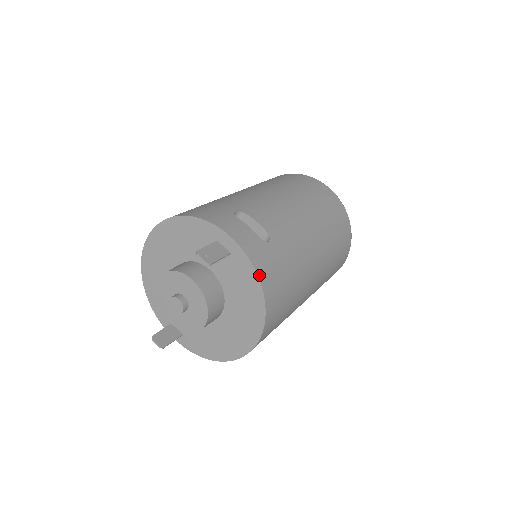
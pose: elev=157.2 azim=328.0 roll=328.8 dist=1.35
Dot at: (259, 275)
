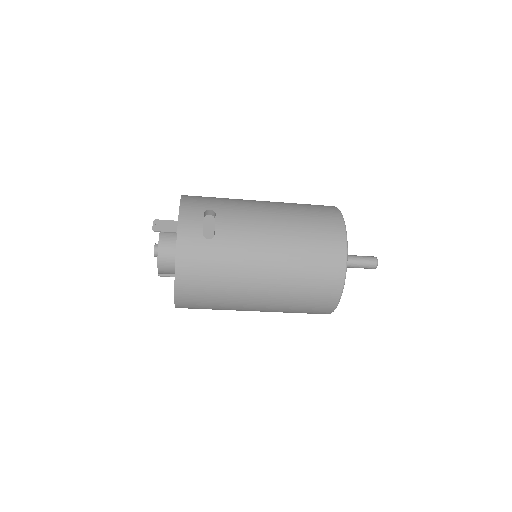
Dot at: (177, 255)
